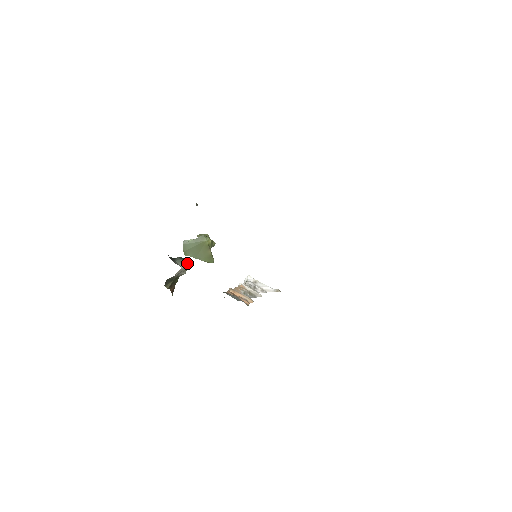
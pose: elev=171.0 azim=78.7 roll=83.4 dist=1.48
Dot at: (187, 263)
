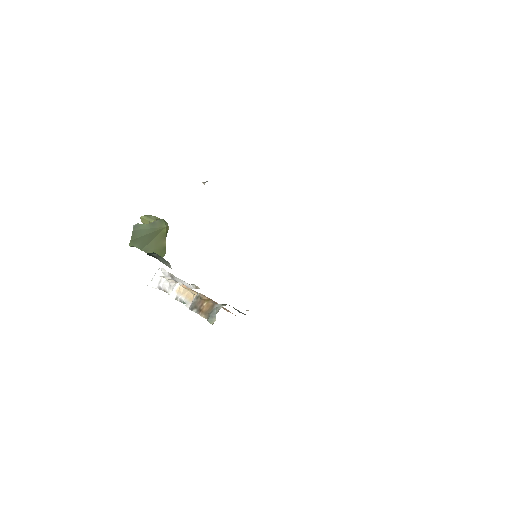
Dot at: occluded
